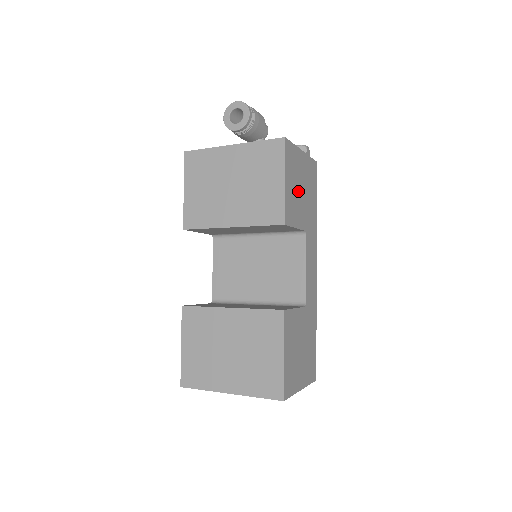
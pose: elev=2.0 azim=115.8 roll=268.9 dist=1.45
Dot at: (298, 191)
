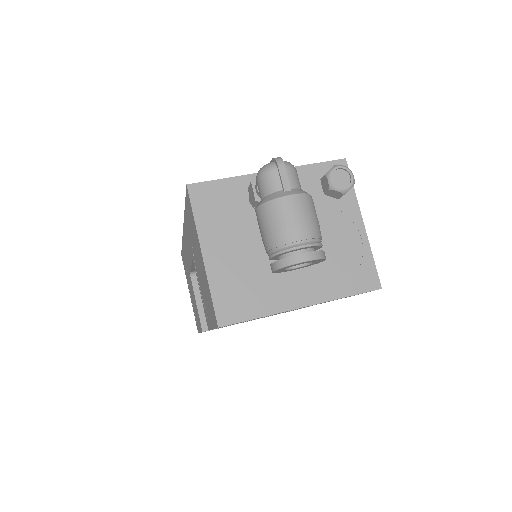
Dot at: occluded
